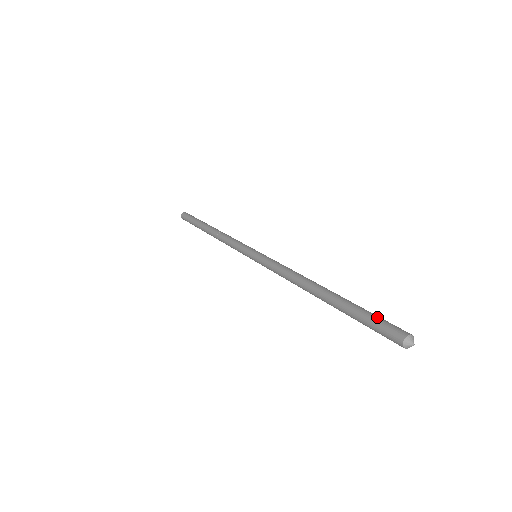
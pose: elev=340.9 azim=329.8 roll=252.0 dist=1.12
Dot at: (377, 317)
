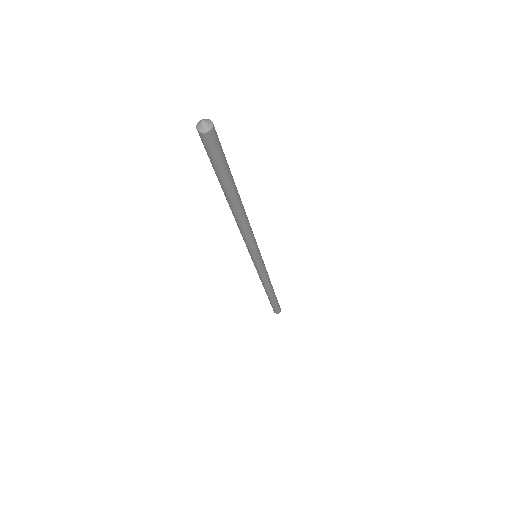
Dot at: occluded
